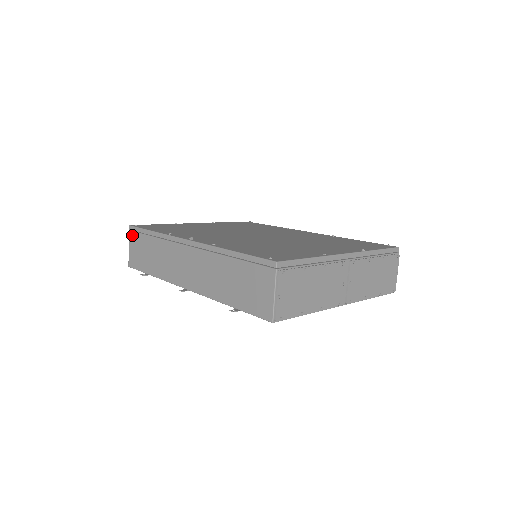
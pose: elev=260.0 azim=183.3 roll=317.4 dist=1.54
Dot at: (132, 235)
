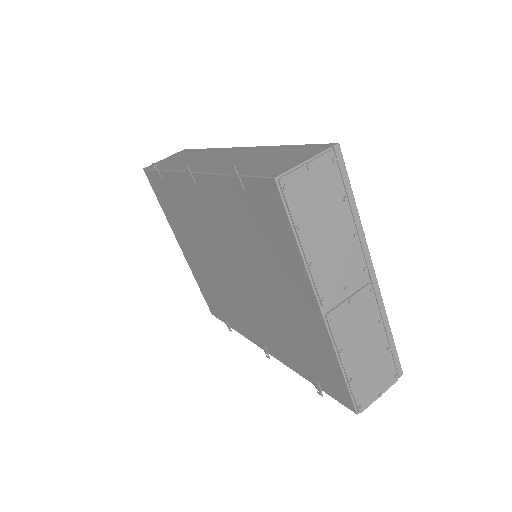
Dot at: (179, 153)
